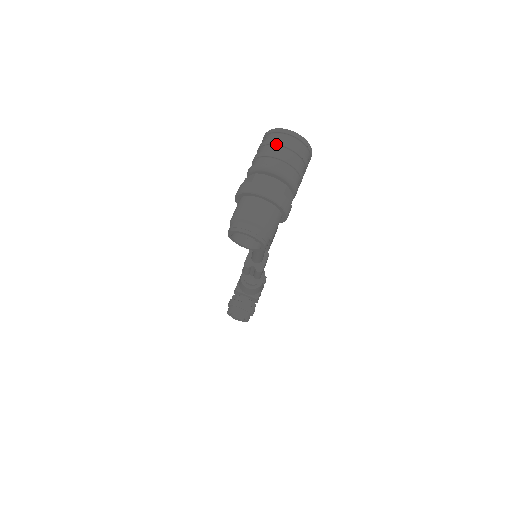
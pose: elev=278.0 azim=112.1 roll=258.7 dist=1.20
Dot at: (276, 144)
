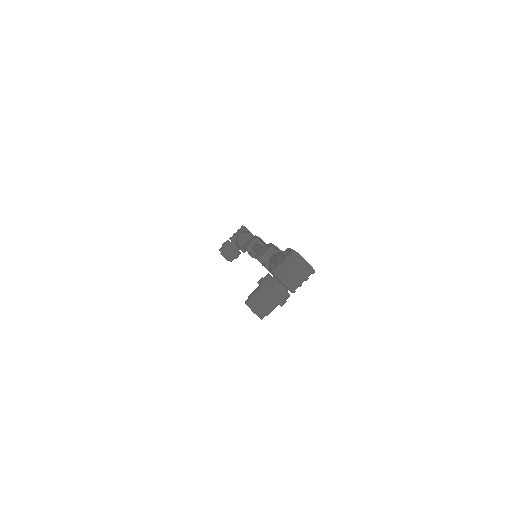
Dot at: (295, 268)
